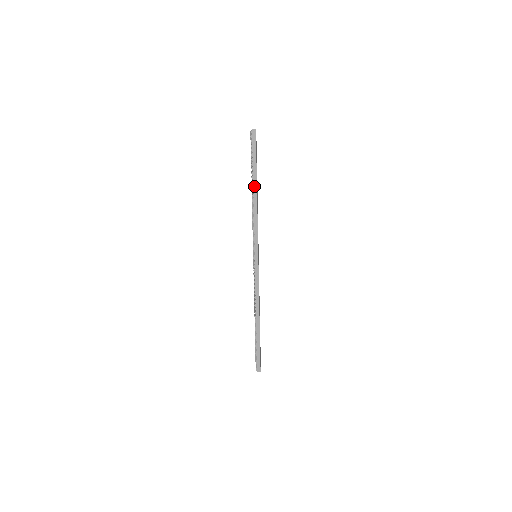
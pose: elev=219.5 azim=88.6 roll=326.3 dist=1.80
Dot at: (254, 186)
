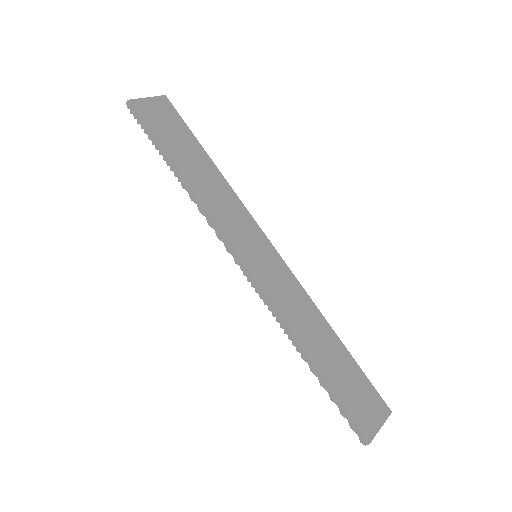
Dot at: (172, 168)
